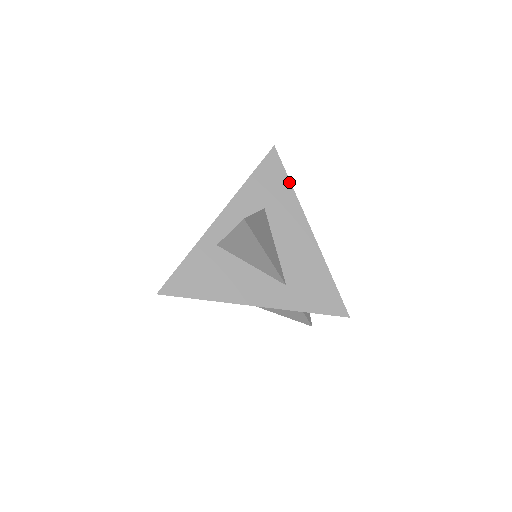
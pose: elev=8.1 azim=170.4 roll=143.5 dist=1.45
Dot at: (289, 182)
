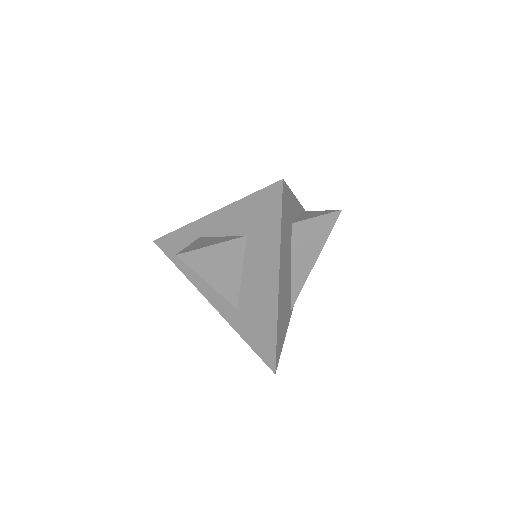
Dot at: (280, 228)
